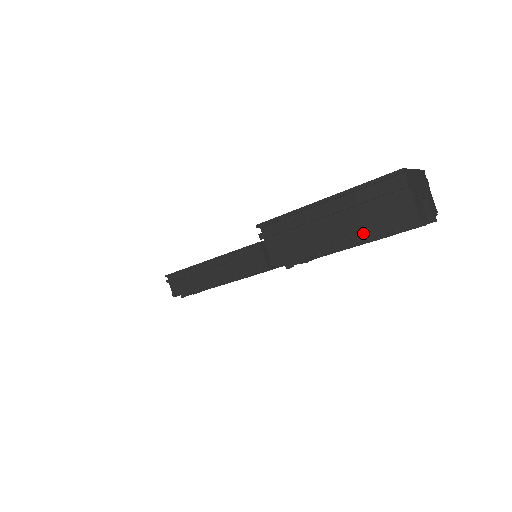
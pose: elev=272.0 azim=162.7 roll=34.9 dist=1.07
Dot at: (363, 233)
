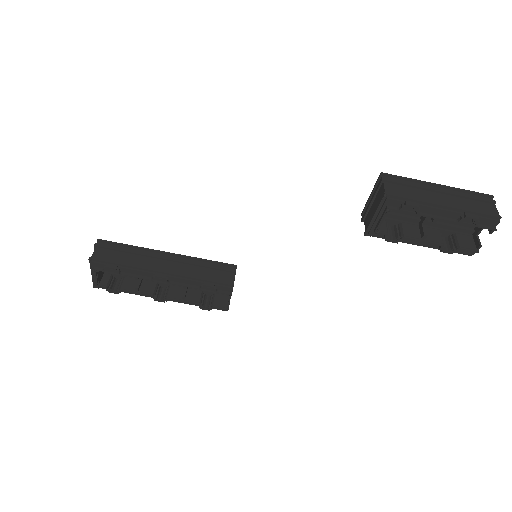
Dot at: (464, 209)
